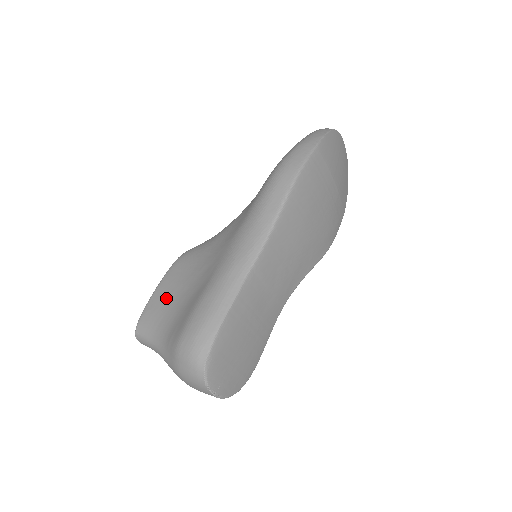
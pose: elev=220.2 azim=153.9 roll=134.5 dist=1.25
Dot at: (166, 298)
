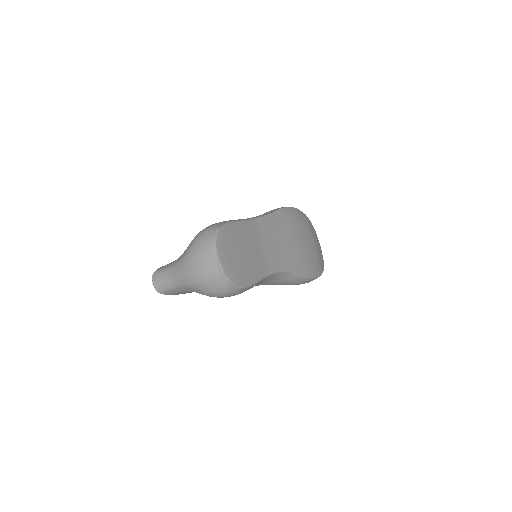
Dot at: occluded
